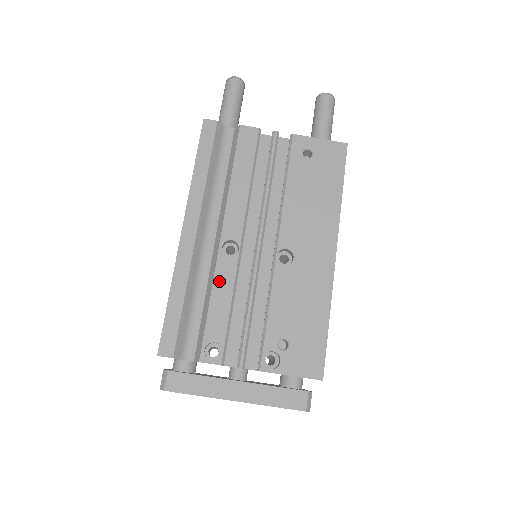
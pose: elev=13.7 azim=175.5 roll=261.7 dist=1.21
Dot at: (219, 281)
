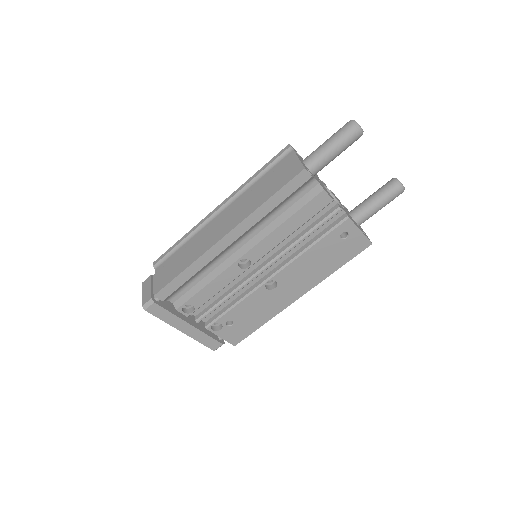
Dot at: (222, 278)
